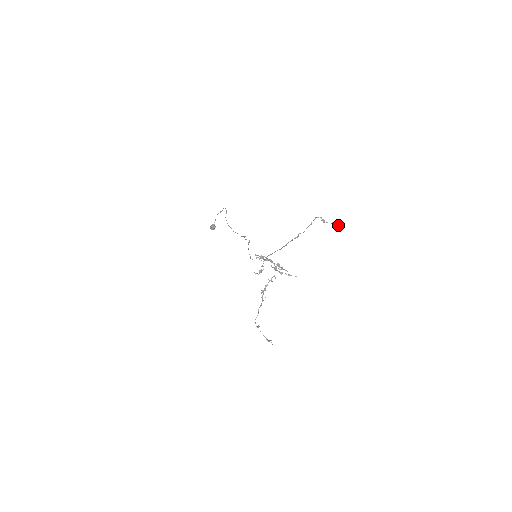
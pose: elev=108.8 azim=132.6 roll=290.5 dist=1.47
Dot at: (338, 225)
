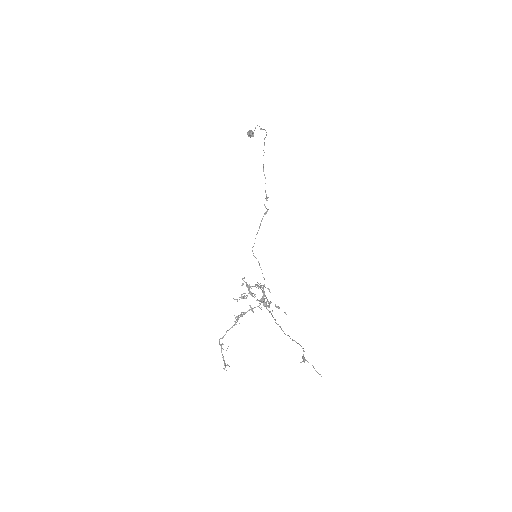
Dot at: (319, 374)
